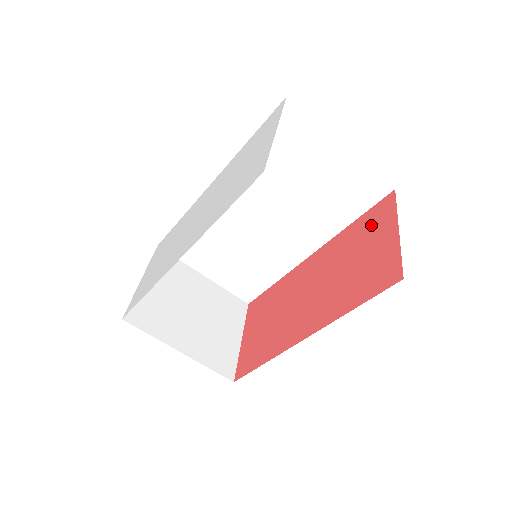
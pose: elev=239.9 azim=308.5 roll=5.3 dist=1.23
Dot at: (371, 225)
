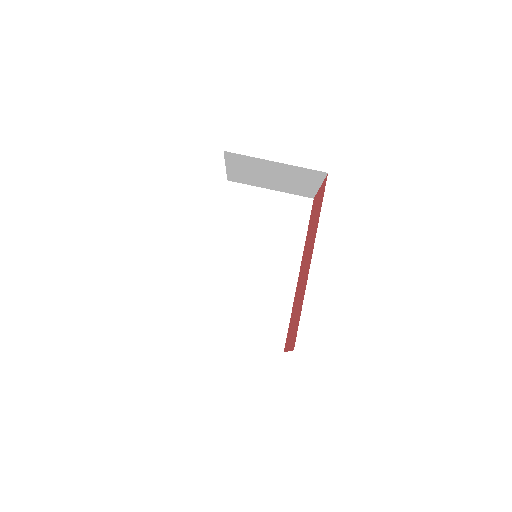
Dot at: (312, 213)
